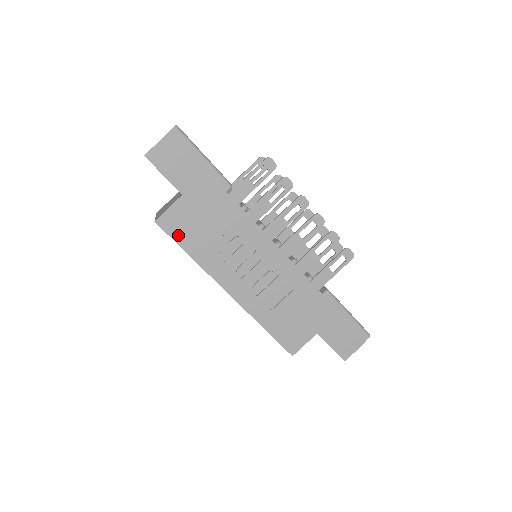
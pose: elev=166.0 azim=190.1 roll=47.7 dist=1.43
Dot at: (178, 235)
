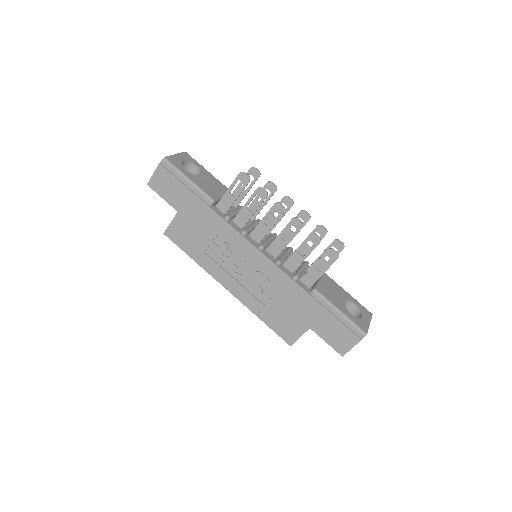
Dot at: (181, 243)
